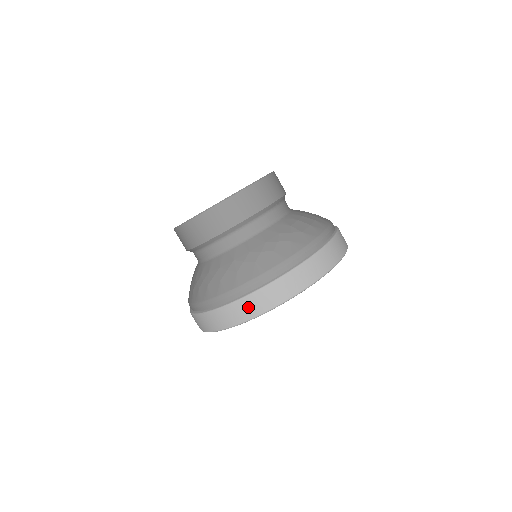
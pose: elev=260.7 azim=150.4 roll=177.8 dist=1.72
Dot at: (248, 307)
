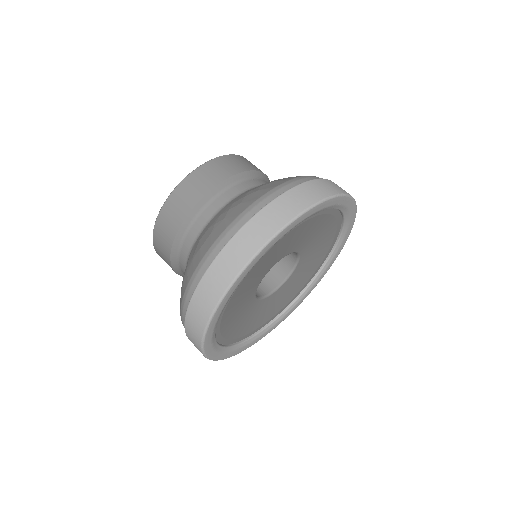
Dot at: (307, 192)
